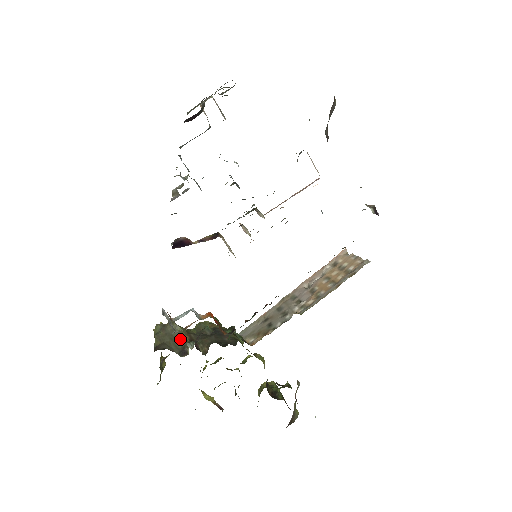
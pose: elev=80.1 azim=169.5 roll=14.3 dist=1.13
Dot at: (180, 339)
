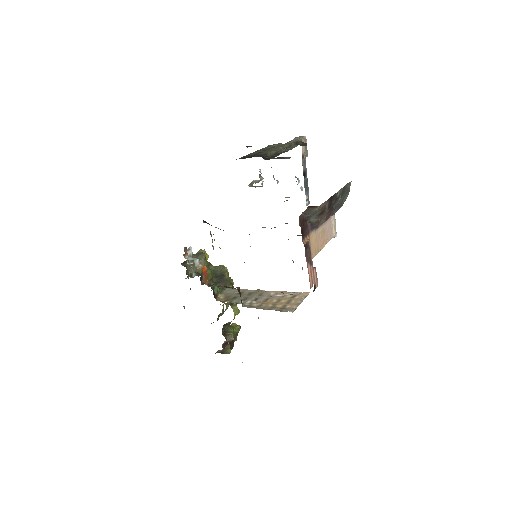
Dot at: occluded
